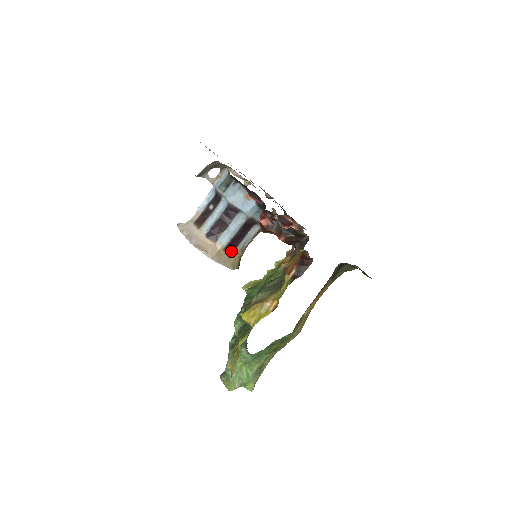
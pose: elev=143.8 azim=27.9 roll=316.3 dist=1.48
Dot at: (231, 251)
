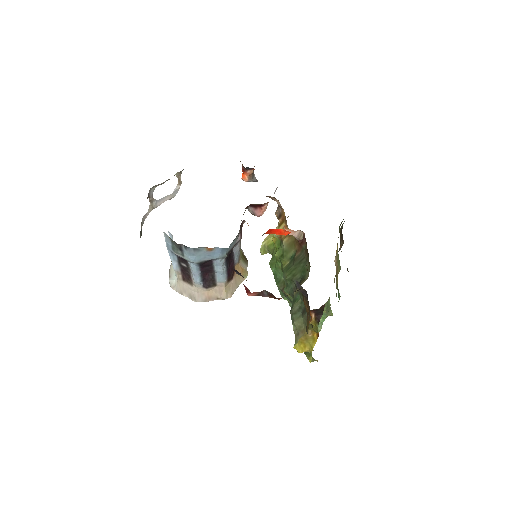
Dot at: (233, 273)
